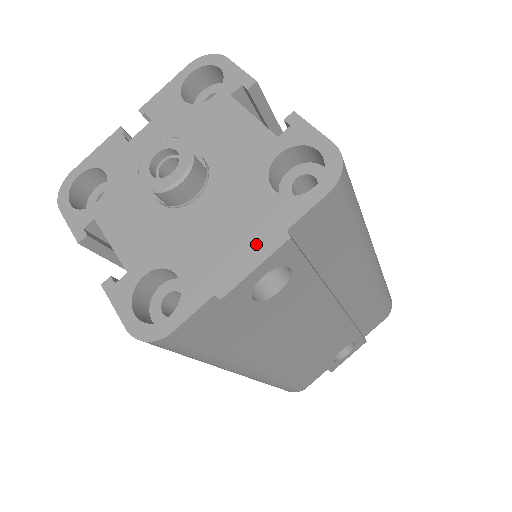
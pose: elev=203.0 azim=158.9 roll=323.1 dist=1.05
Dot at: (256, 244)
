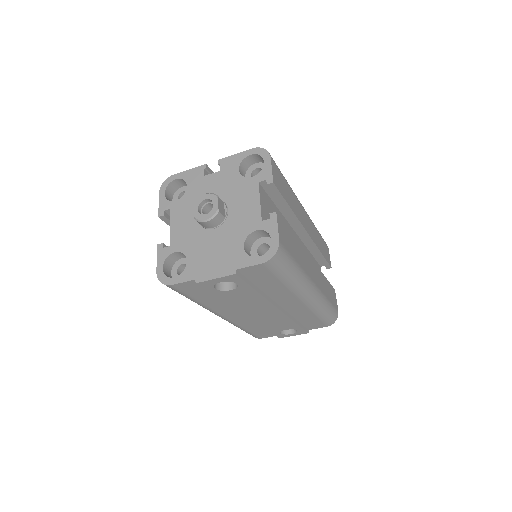
Dot at: (222, 268)
